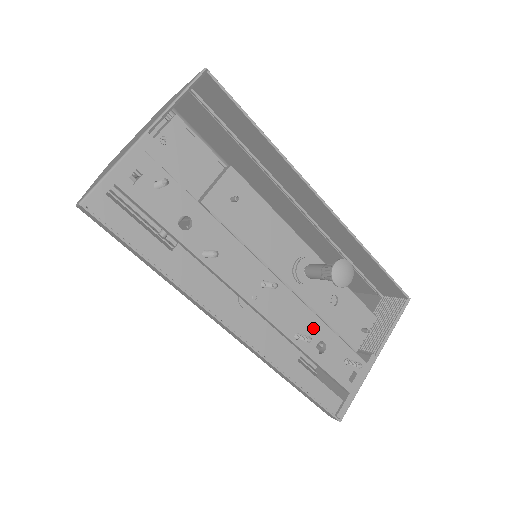
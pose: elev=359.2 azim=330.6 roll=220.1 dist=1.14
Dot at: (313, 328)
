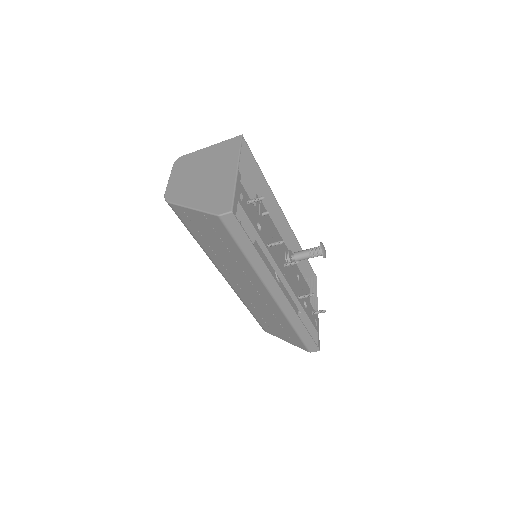
Dot at: (301, 293)
